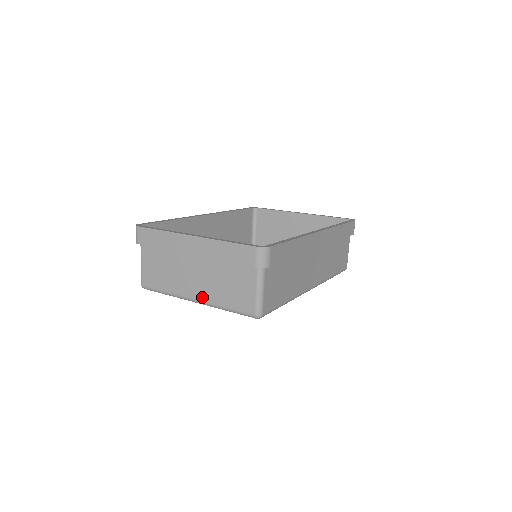
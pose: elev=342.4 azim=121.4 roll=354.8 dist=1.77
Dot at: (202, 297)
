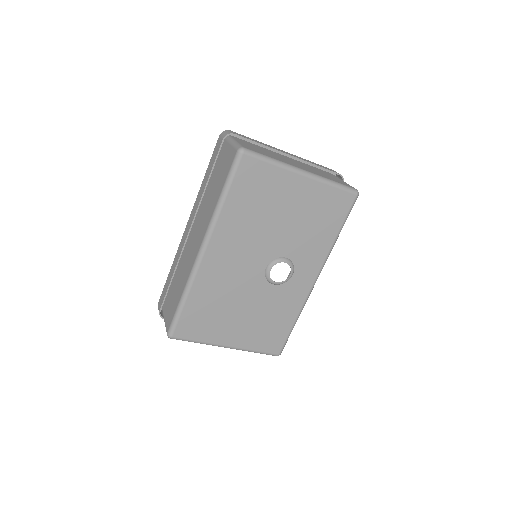
Dot at: (310, 171)
